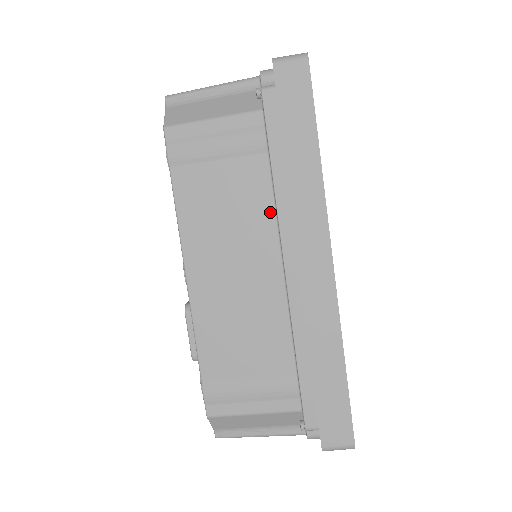
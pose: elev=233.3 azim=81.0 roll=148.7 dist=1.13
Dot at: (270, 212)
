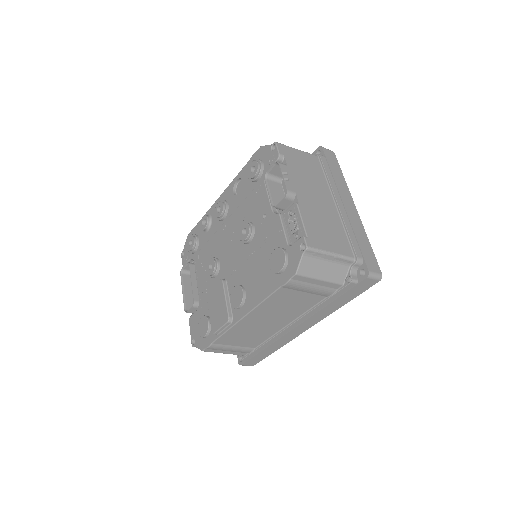
Dot at: (303, 311)
